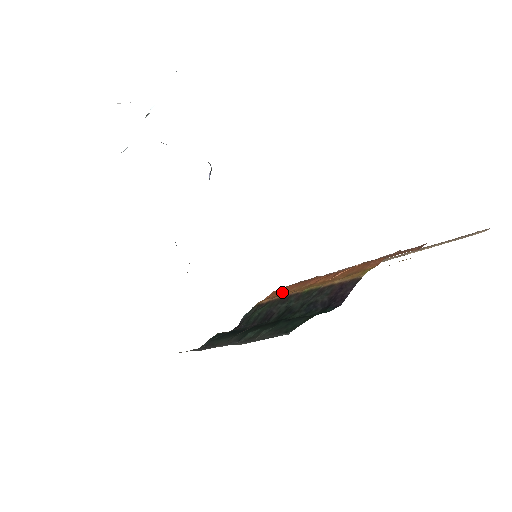
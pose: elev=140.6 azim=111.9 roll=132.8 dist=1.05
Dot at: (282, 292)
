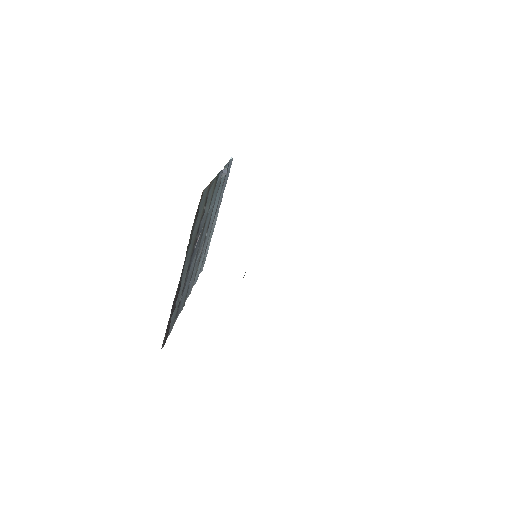
Dot at: occluded
